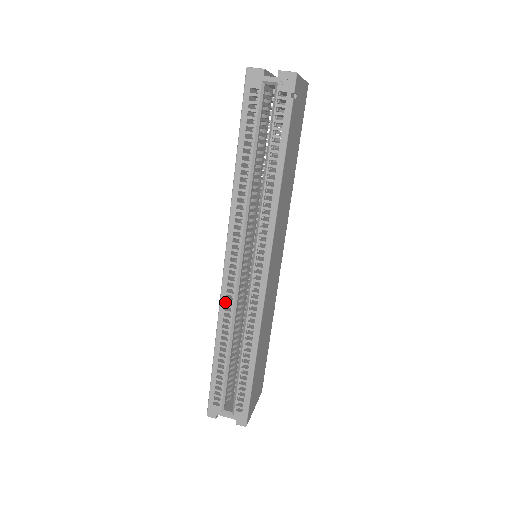
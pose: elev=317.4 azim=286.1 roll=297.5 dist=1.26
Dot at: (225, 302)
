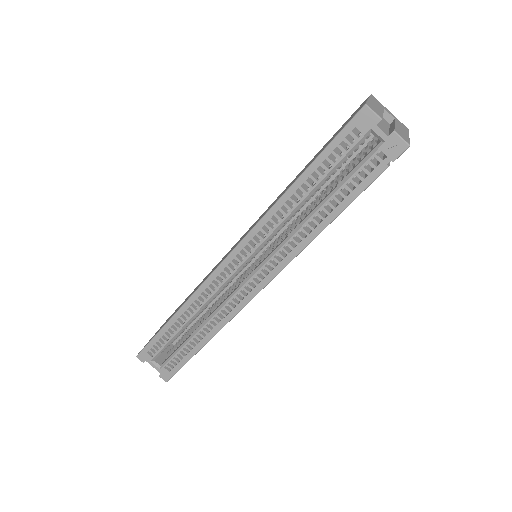
Dot at: (206, 288)
